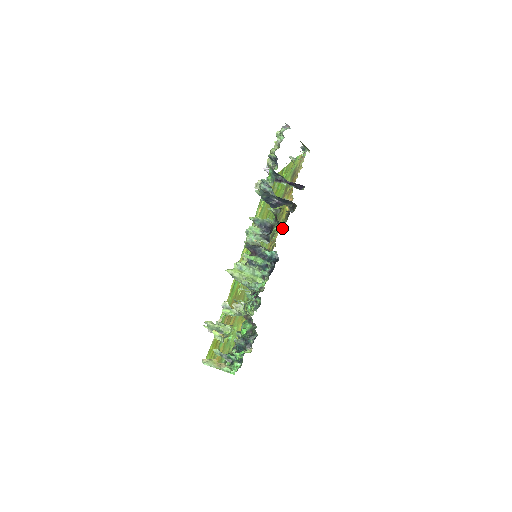
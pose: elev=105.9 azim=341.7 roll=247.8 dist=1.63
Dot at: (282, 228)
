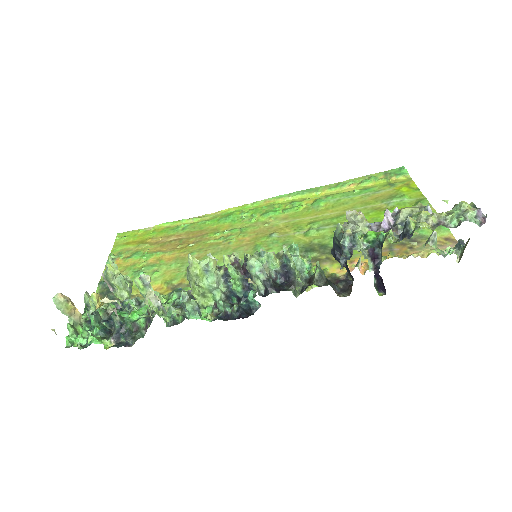
Dot at: occluded
